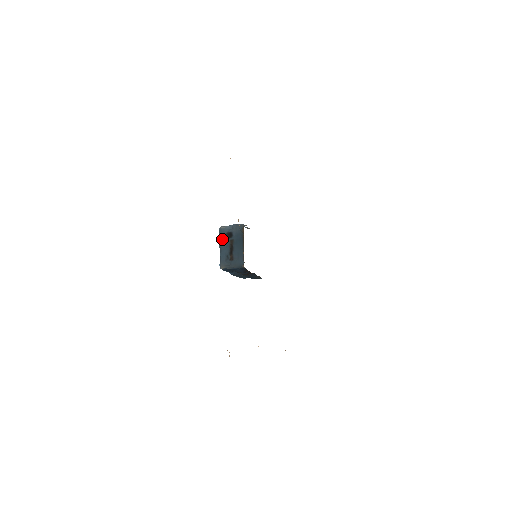
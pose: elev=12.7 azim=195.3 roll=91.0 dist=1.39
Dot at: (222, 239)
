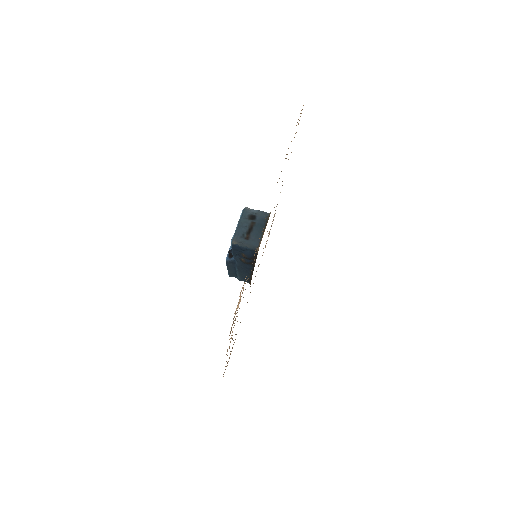
Dot at: (244, 218)
